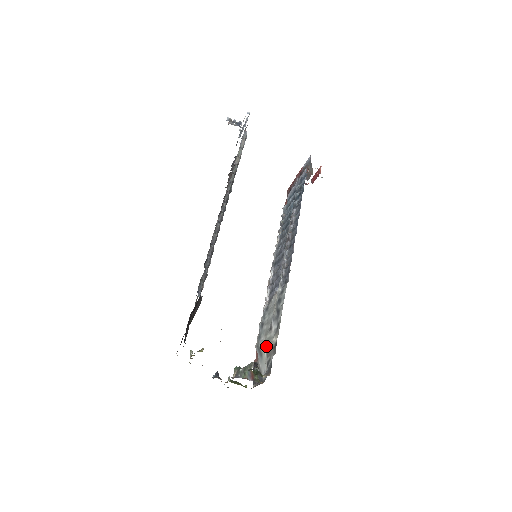
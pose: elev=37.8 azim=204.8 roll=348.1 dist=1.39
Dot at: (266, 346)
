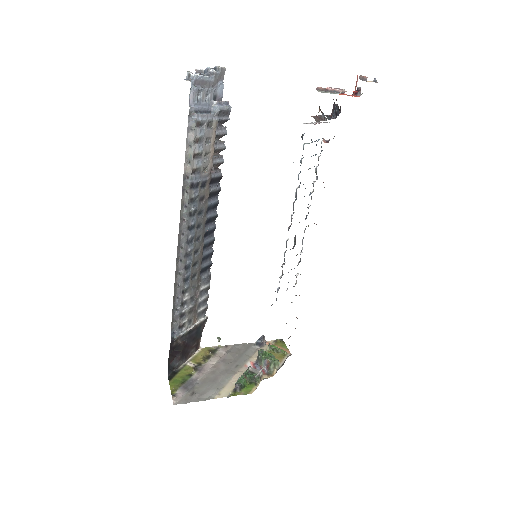
Dot at: occluded
